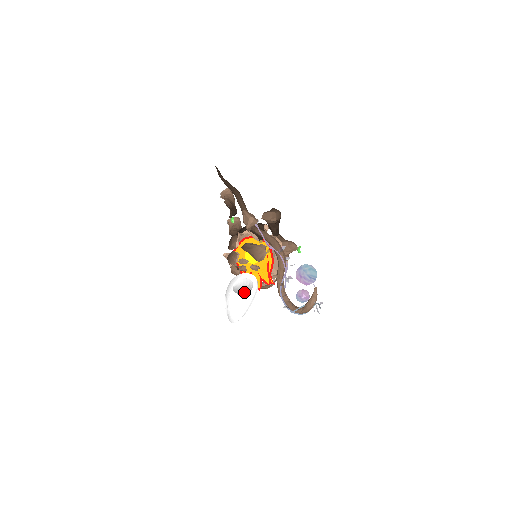
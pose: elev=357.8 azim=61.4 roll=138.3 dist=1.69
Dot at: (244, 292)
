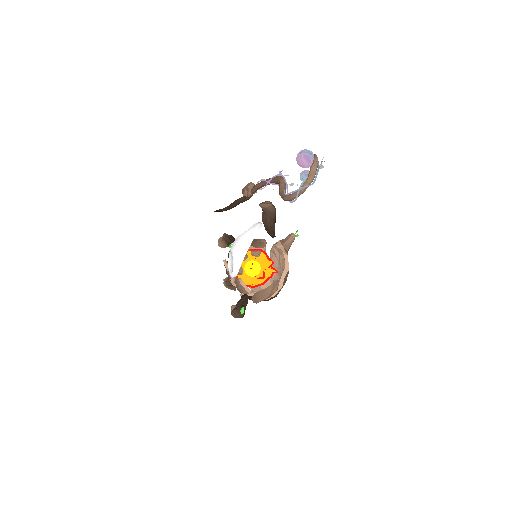
Dot at: occluded
